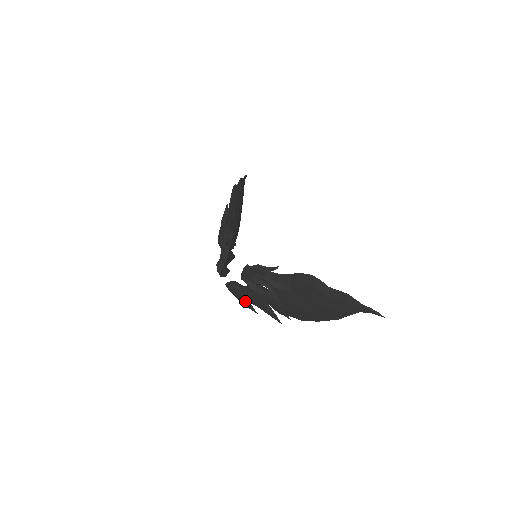
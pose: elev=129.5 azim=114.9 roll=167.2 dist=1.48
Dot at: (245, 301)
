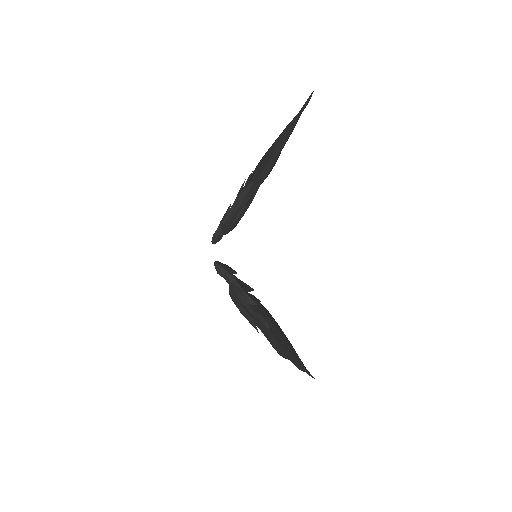
Dot at: occluded
